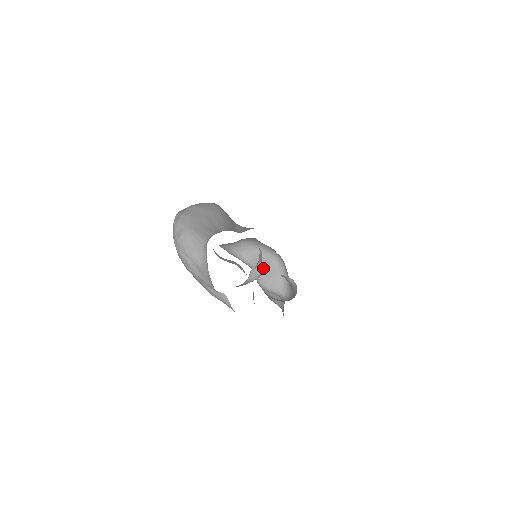
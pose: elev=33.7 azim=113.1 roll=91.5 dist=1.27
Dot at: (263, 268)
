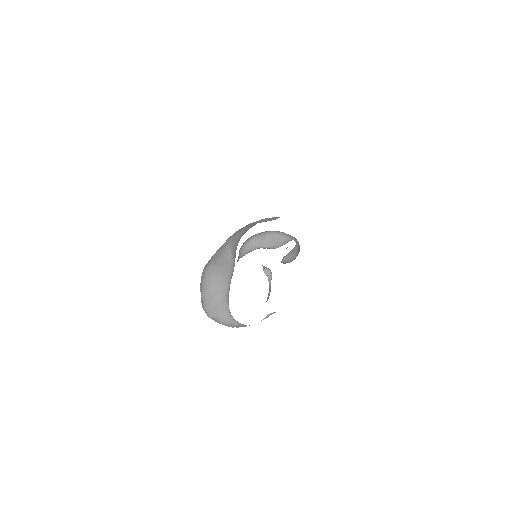
Dot at: (267, 243)
